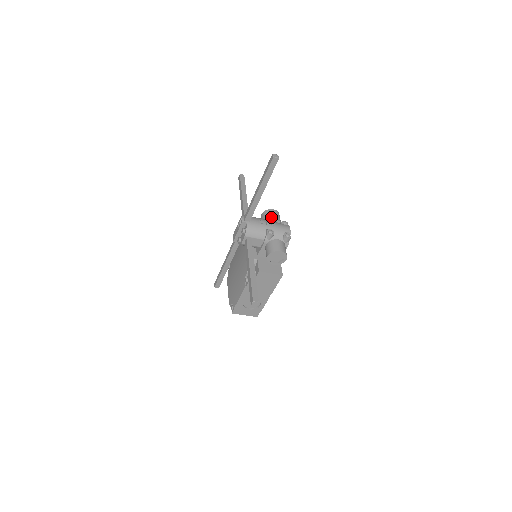
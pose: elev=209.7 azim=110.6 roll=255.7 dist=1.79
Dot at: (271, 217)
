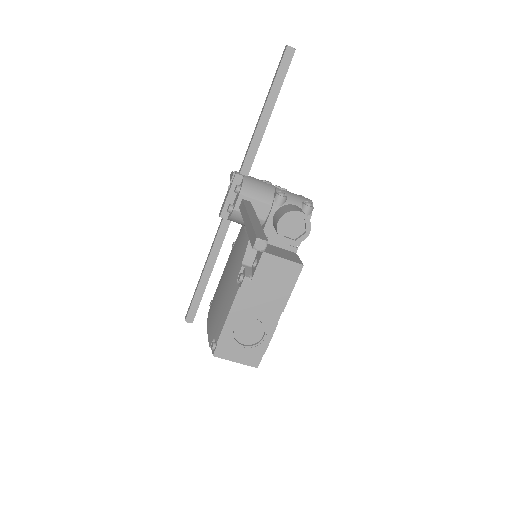
Dot at: occluded
